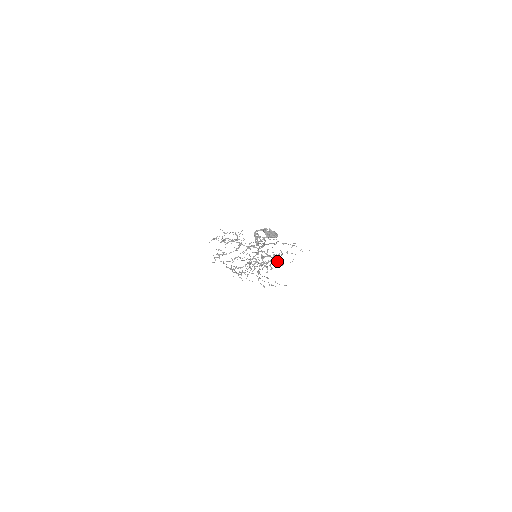
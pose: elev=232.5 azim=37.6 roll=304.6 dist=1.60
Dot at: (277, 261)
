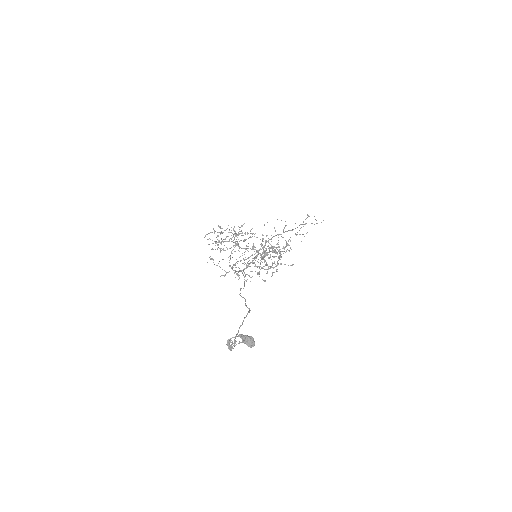
Dot at: (281, 256)
